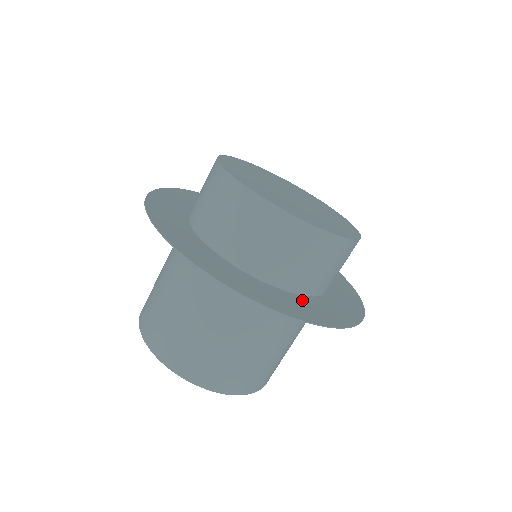
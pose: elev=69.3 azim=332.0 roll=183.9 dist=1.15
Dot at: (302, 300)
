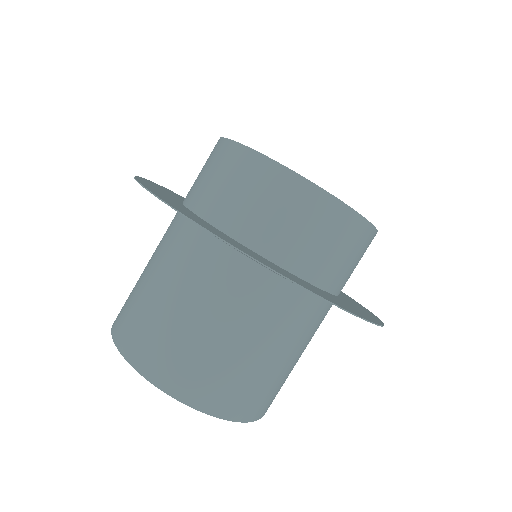
Dot at: (280, 268)
